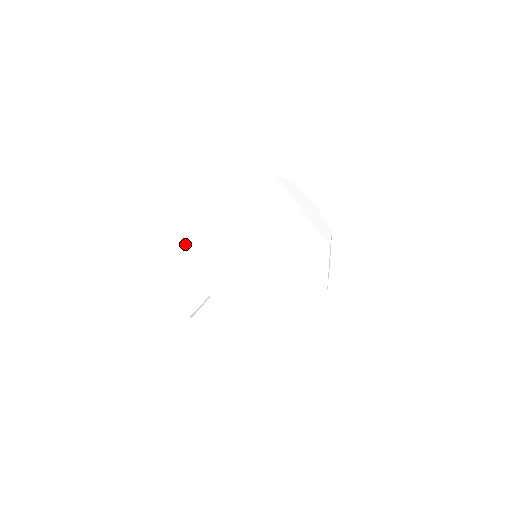
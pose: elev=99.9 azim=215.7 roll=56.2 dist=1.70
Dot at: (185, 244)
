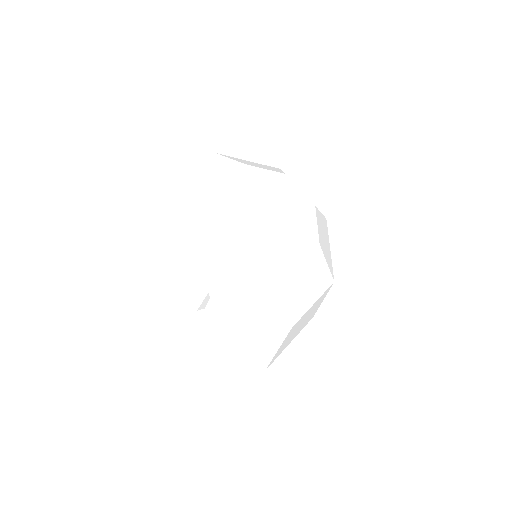
Dot at: (190, 232)
